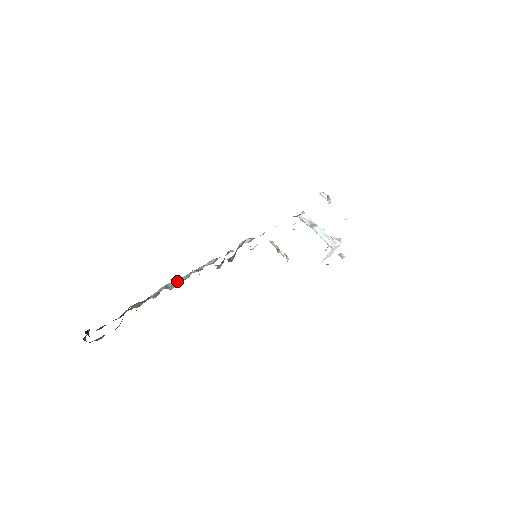
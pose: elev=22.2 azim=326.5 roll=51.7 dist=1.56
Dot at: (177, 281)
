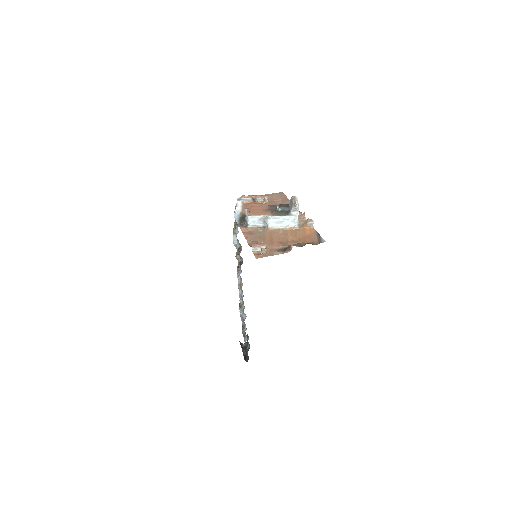
Dot at: (240, 304)
